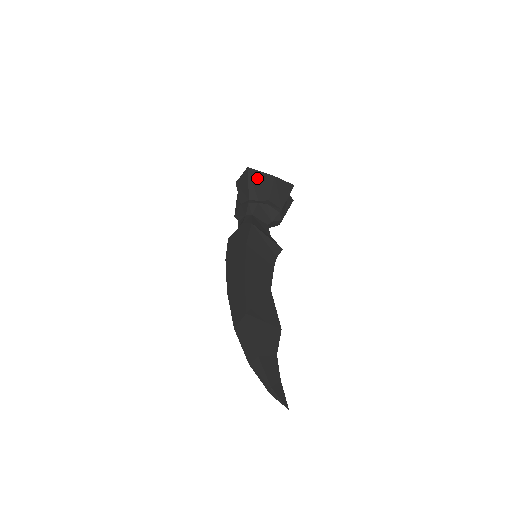
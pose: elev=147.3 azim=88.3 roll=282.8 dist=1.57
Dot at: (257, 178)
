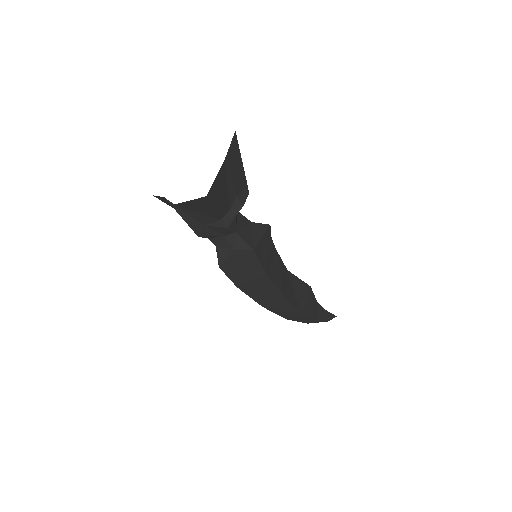
Dot at: (218, 191)
